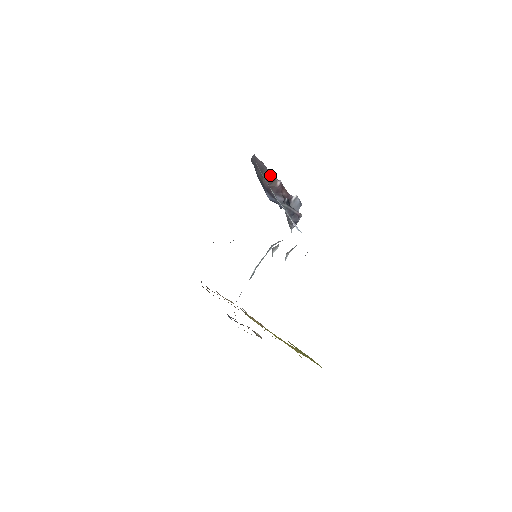
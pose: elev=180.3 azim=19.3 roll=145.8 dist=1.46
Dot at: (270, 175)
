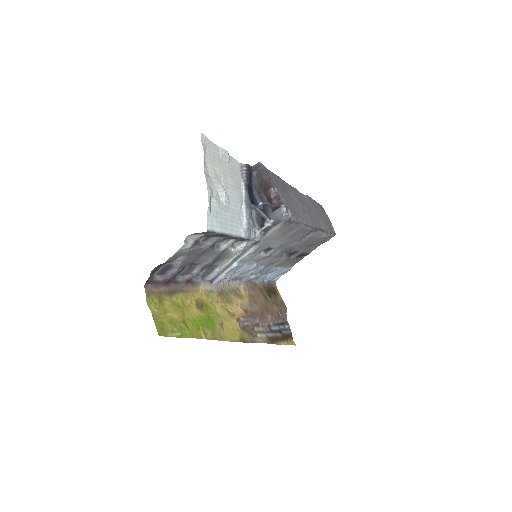
Dot at: (266, 182)
